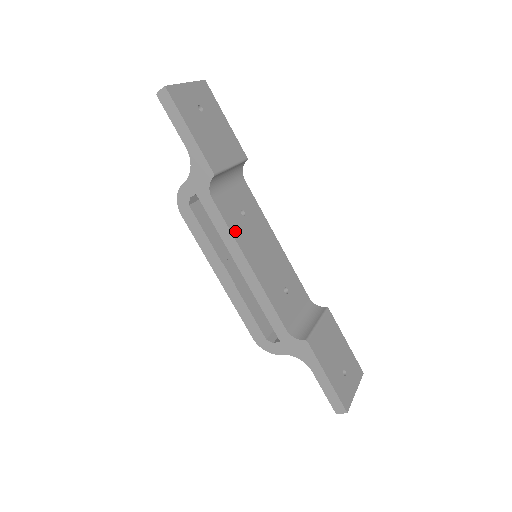
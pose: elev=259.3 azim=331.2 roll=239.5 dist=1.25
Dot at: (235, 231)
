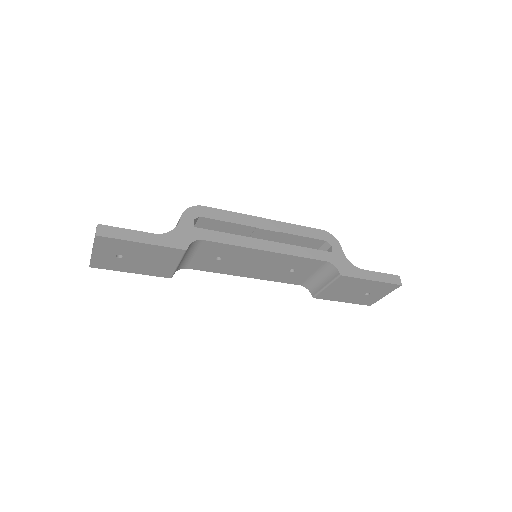
Dot at: (220, 271)
